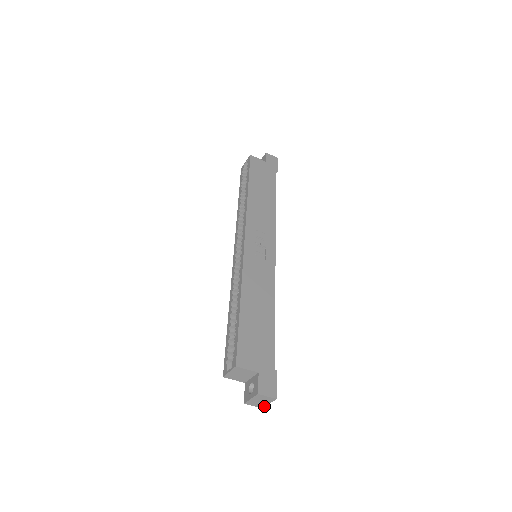
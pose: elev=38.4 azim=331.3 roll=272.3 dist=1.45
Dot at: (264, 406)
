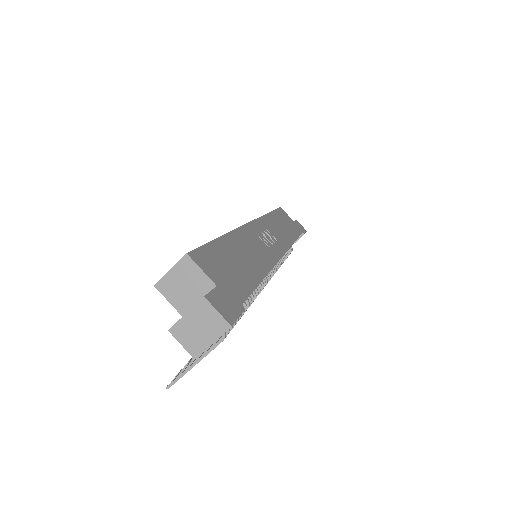
Dot at: (200, 352)
